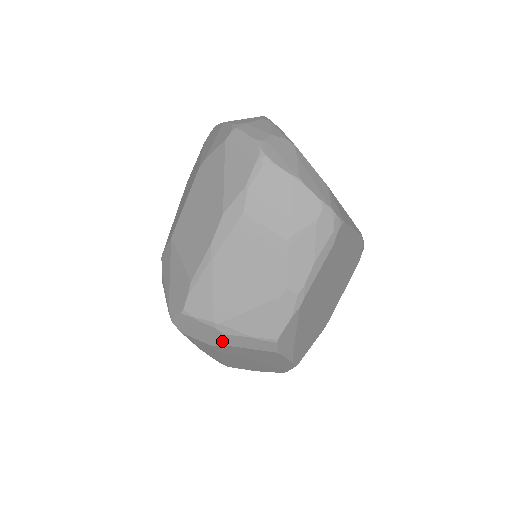
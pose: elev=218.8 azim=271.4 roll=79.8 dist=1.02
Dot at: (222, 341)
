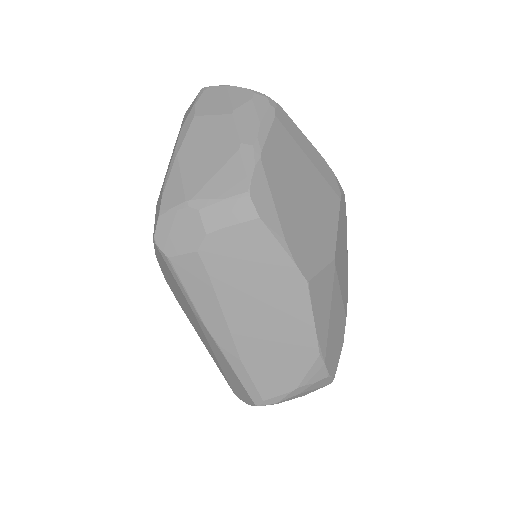
Dot at: (201, 228)
